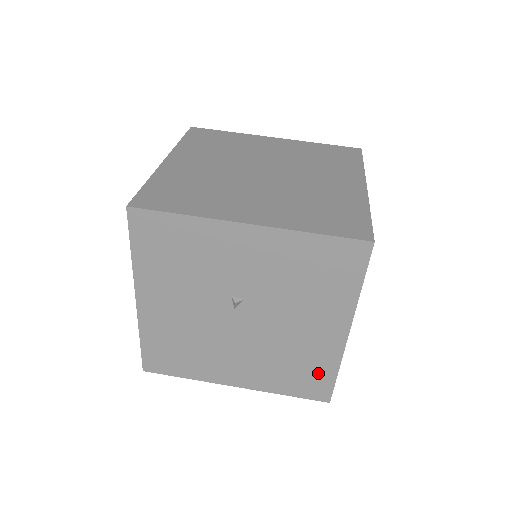
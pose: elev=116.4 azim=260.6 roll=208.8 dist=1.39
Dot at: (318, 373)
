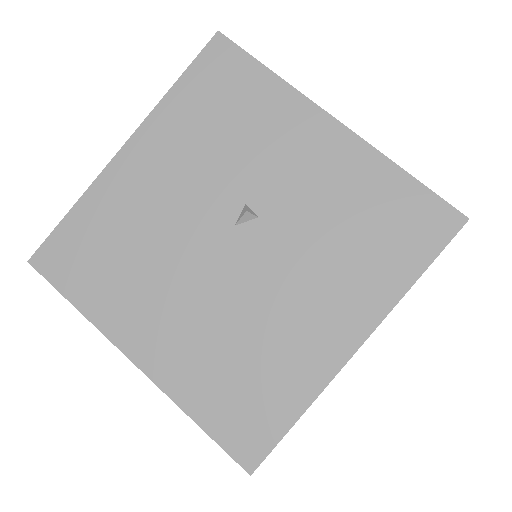
Dot at: (272, 401)
